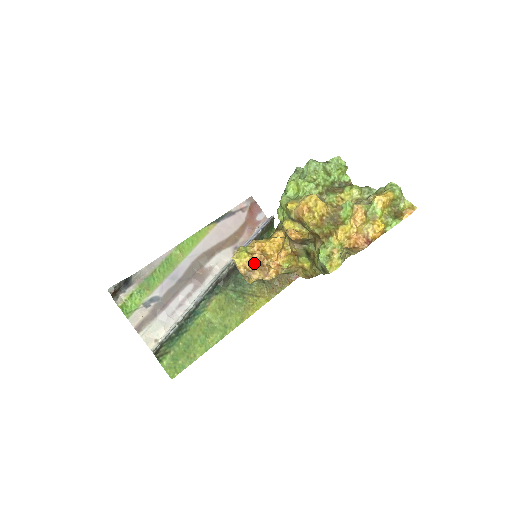
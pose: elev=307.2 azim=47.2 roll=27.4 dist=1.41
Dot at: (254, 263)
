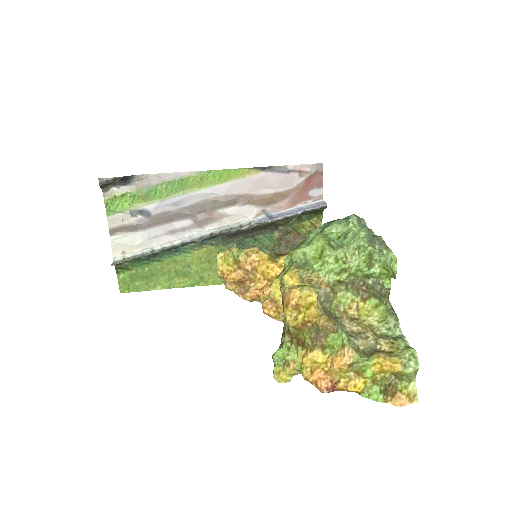
Dot at: (233, 278)
